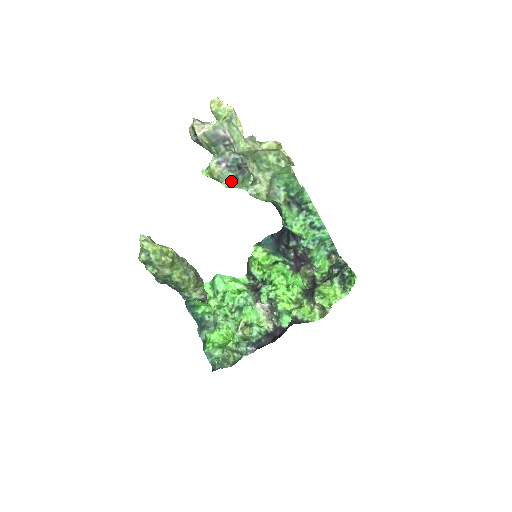
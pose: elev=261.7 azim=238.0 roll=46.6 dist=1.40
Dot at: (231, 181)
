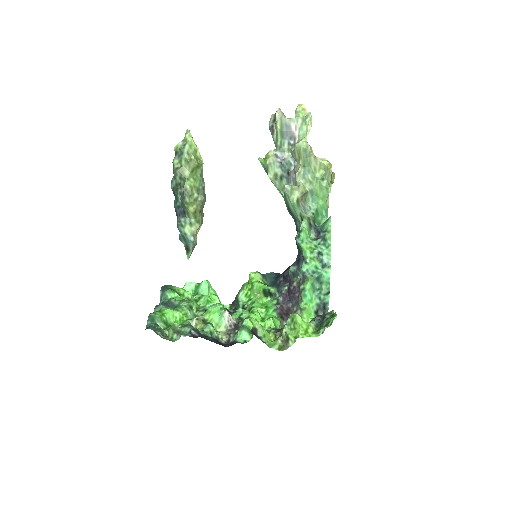
Dot at: (276, 177)
